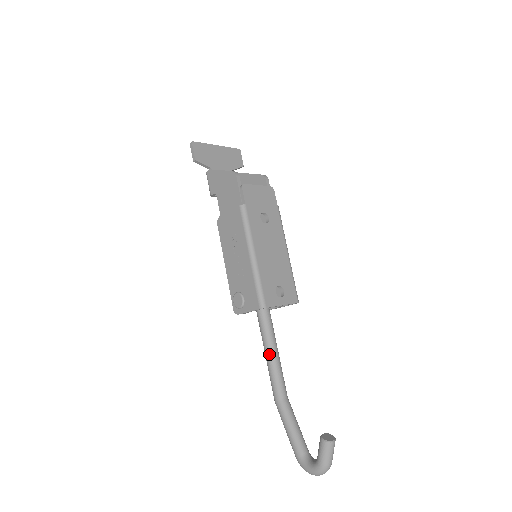
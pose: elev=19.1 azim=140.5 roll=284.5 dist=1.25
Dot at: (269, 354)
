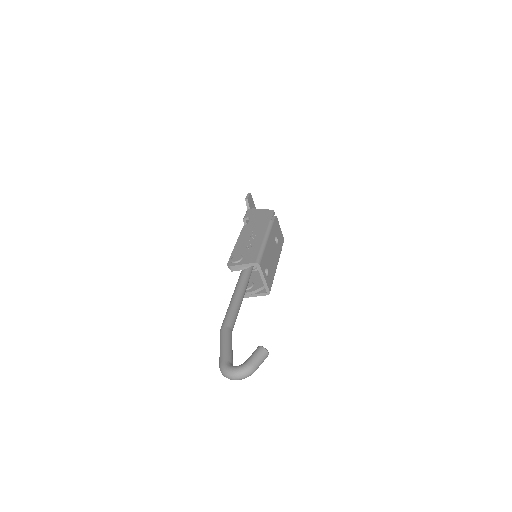
Dot at: (236, 300)
